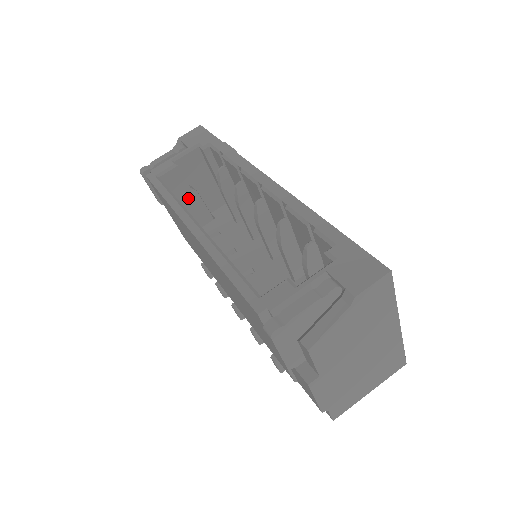
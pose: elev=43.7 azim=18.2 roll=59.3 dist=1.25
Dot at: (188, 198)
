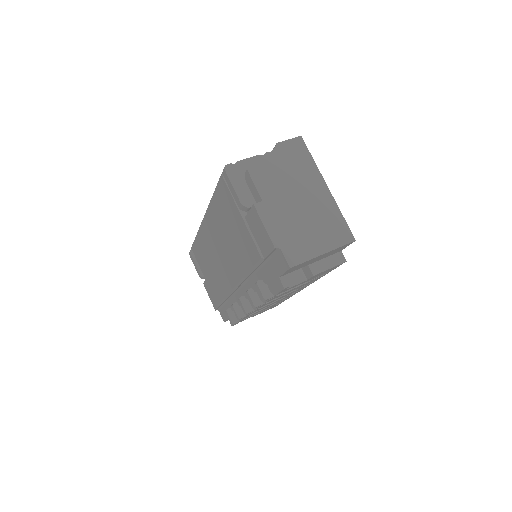
Dot at: occluded
